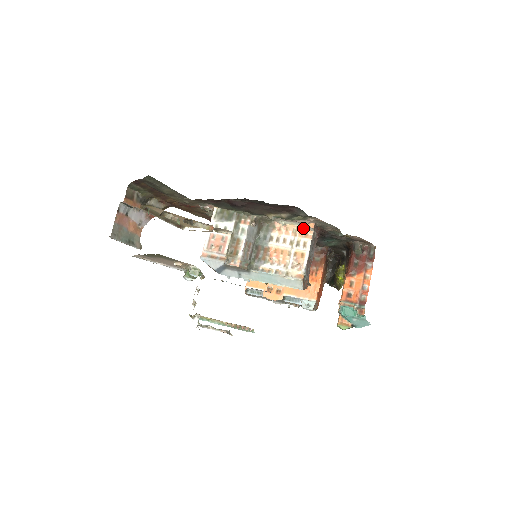
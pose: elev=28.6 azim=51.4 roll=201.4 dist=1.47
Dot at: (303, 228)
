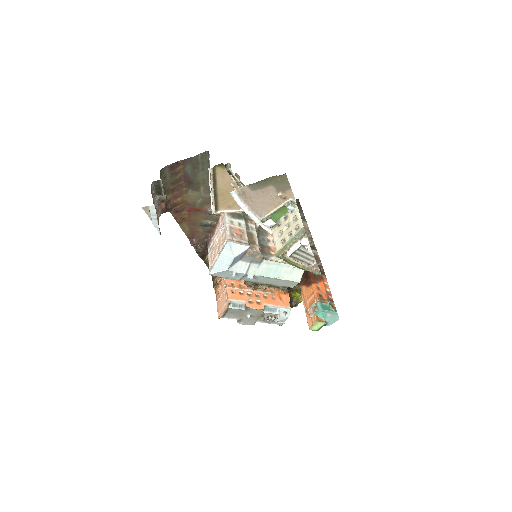
Dot at: occluded
